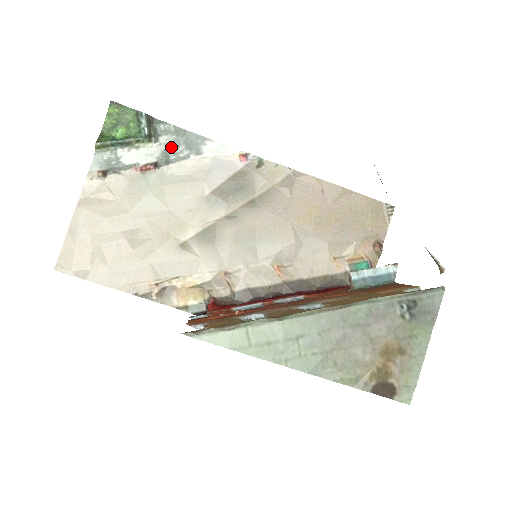
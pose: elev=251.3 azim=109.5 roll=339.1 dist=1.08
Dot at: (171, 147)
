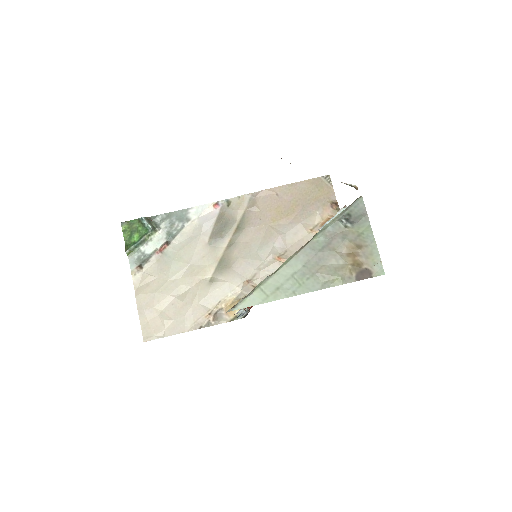
Dot at: (170, 227)
